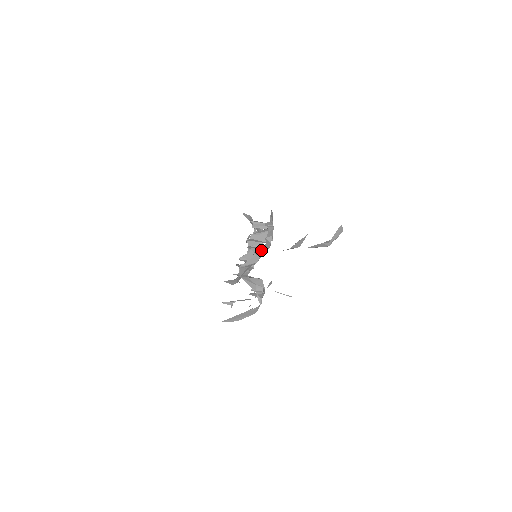
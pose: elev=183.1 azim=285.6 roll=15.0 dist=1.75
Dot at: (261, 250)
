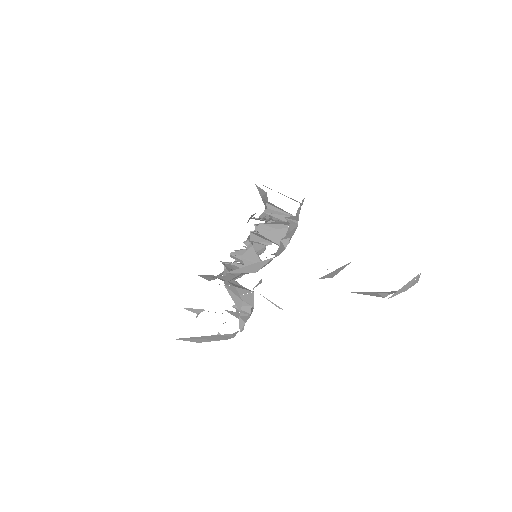
Dot at: occluded
